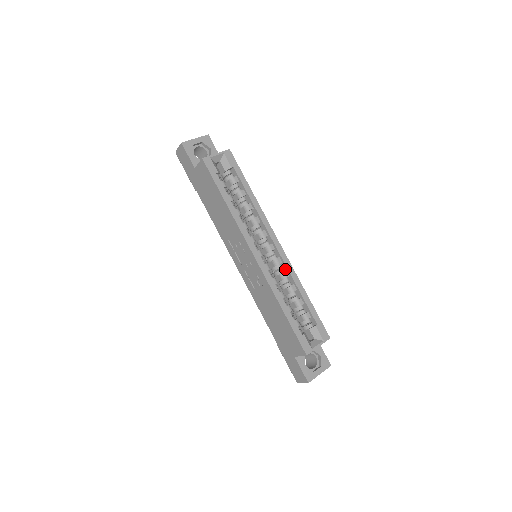
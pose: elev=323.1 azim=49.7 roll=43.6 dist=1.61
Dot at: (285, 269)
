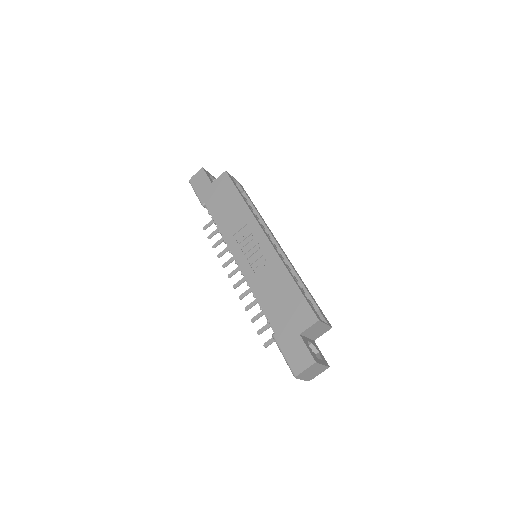
Dot at: occluded
